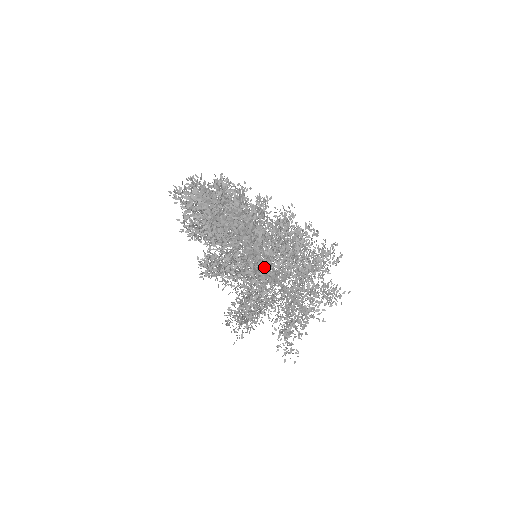
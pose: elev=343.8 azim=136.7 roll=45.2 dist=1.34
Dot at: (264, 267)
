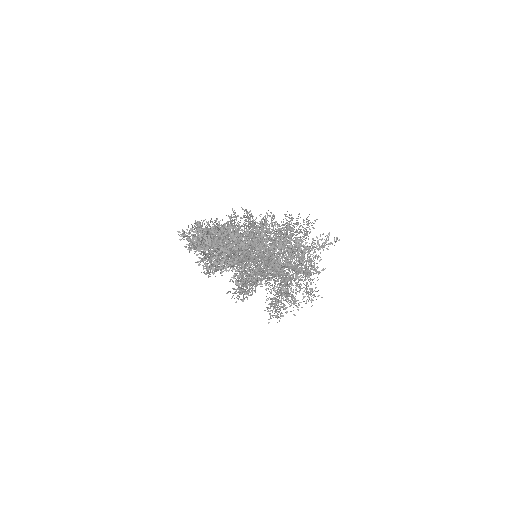
Dot at: occluded
